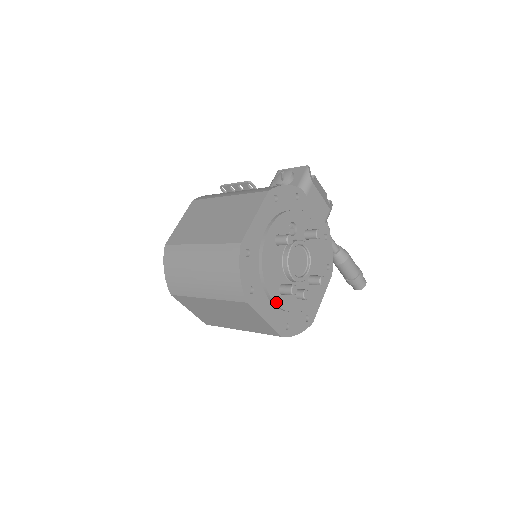
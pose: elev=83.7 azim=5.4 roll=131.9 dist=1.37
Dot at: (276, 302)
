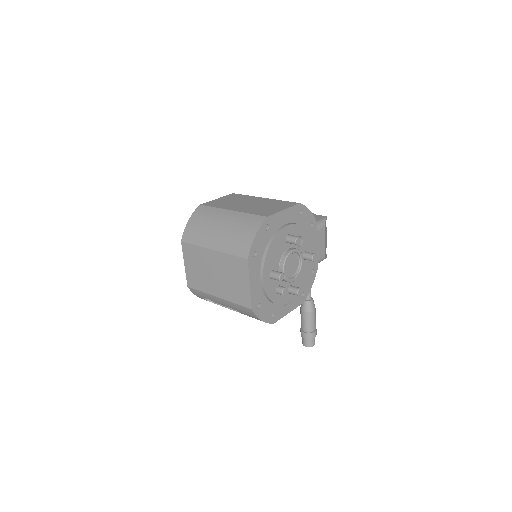
Dot at: (264, 278)
